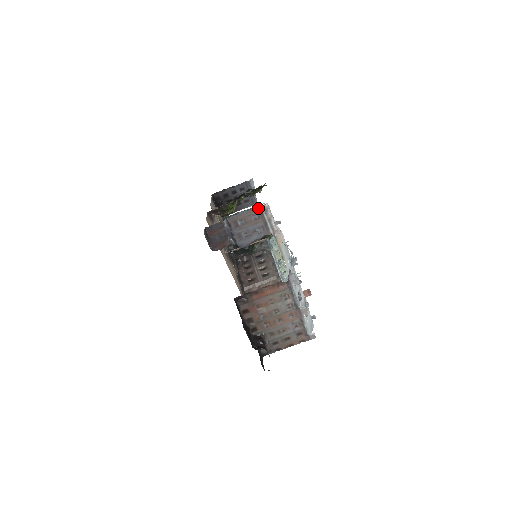
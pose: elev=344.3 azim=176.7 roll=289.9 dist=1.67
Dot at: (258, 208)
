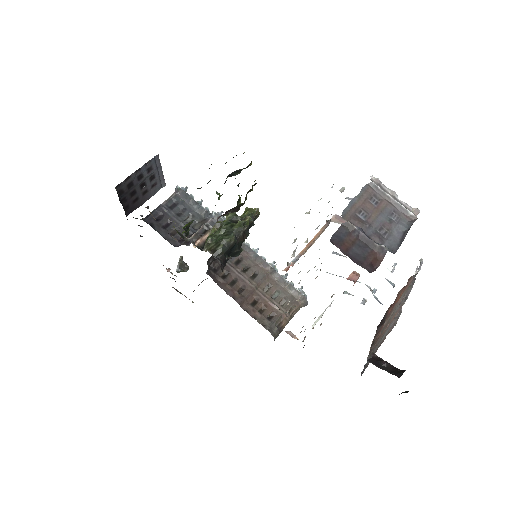
Dot at: (369, 186)
